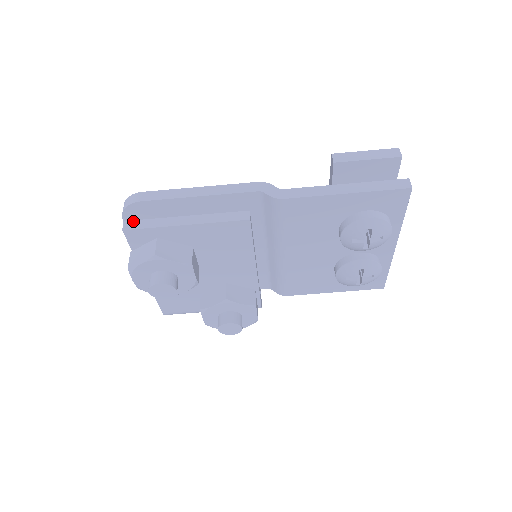
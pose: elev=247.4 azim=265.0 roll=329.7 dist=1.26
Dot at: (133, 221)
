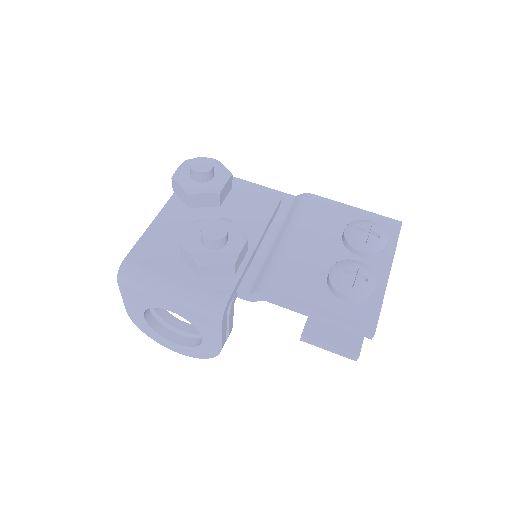
Dot at: occluded
